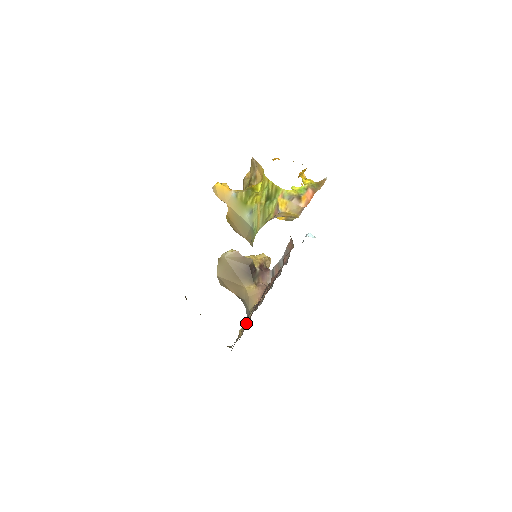
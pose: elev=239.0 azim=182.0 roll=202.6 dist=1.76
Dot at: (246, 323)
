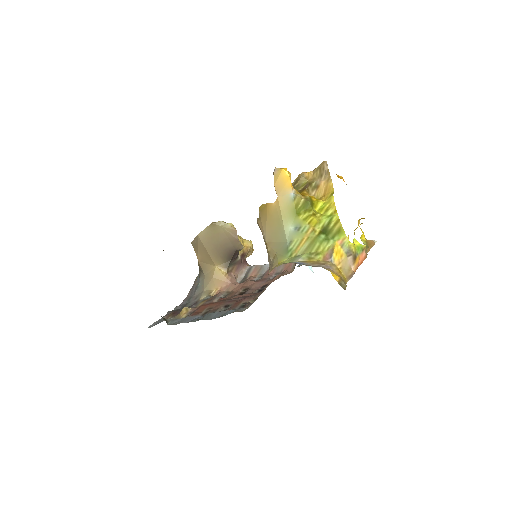
Dot at: (191, 298)
